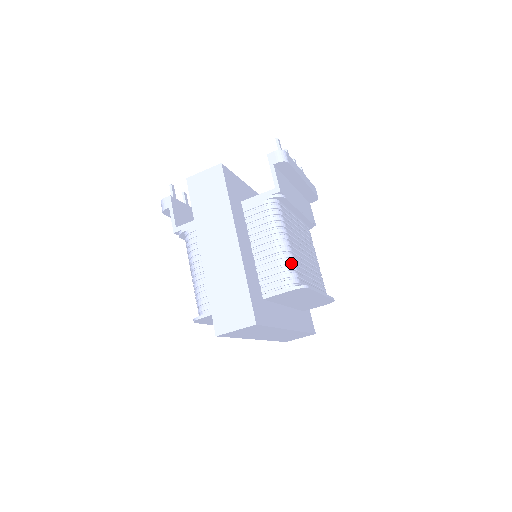
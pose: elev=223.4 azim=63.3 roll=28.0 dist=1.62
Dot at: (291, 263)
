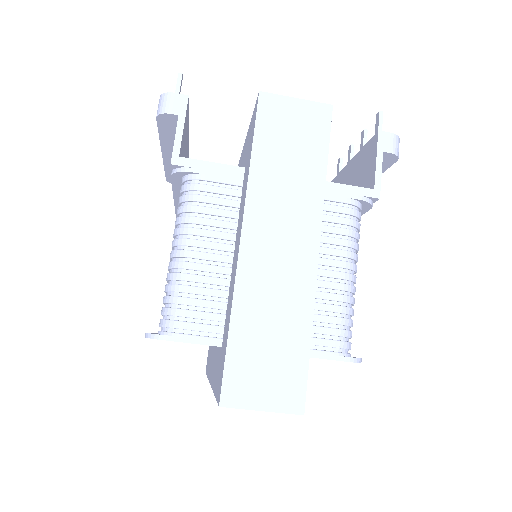
Dot at: (353, 315)
